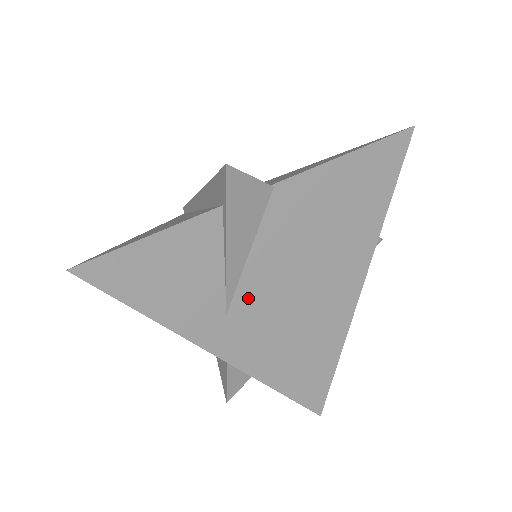
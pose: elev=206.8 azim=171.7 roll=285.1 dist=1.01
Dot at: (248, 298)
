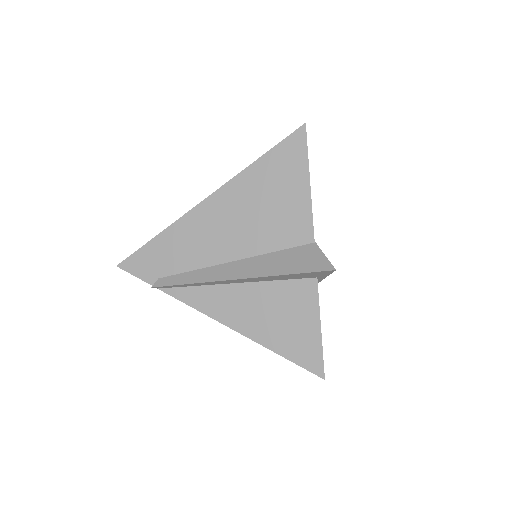
Dot at: occluded
